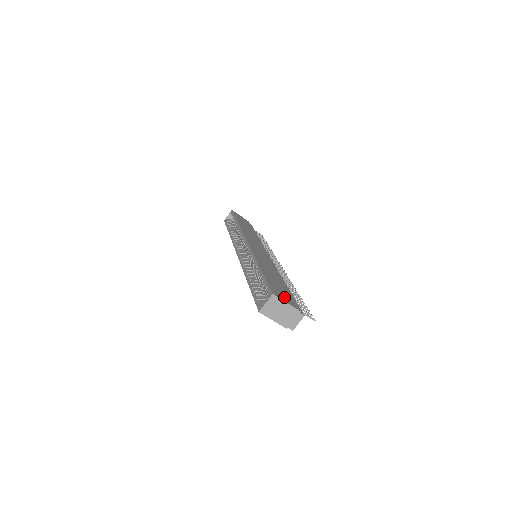
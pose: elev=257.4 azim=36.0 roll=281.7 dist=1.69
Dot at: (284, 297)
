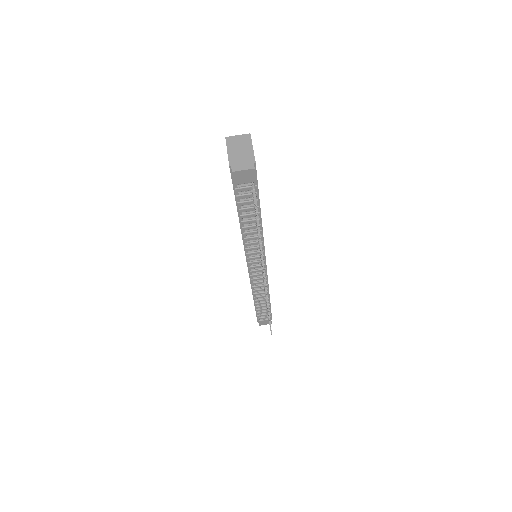
Dot at: occluded
